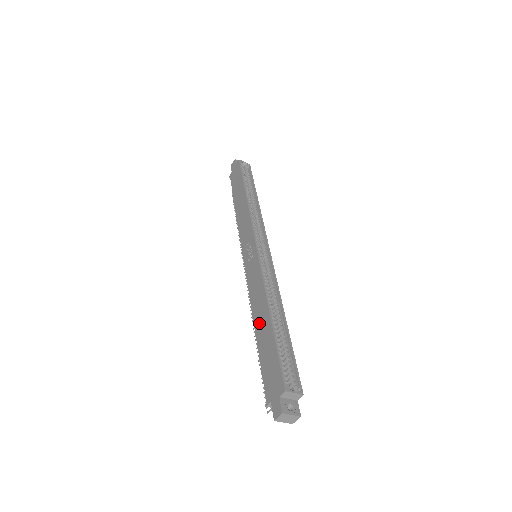
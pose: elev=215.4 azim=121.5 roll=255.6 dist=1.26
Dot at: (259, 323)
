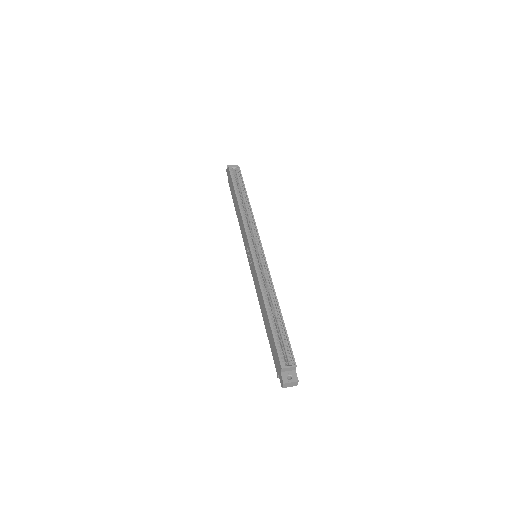
Dot at: (264, 316)
